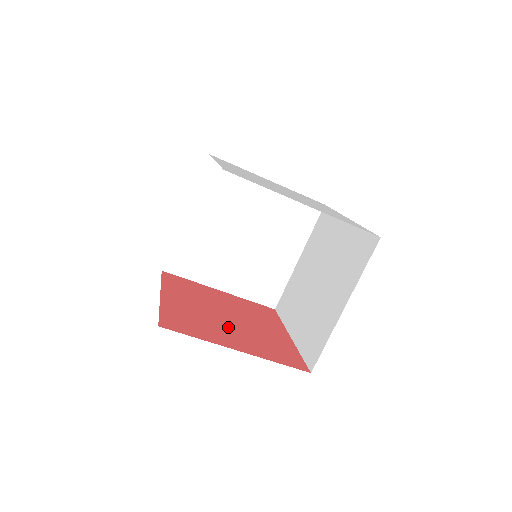
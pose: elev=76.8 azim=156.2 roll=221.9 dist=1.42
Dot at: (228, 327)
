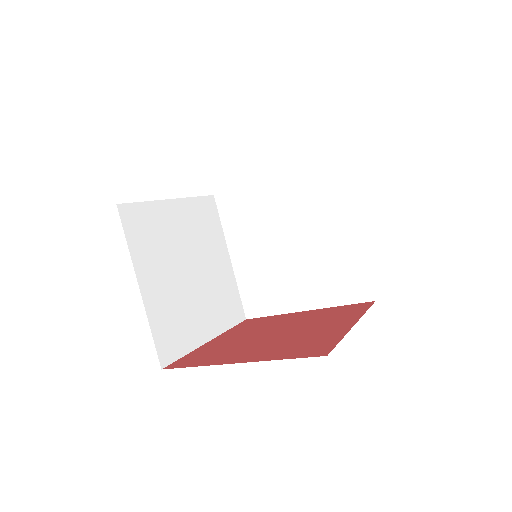
Dot at: (257, 344)
